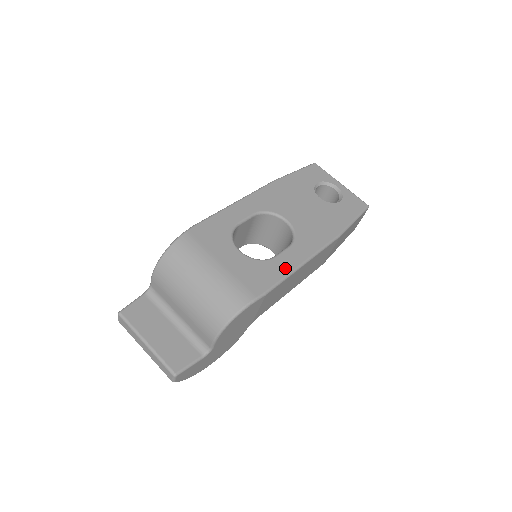
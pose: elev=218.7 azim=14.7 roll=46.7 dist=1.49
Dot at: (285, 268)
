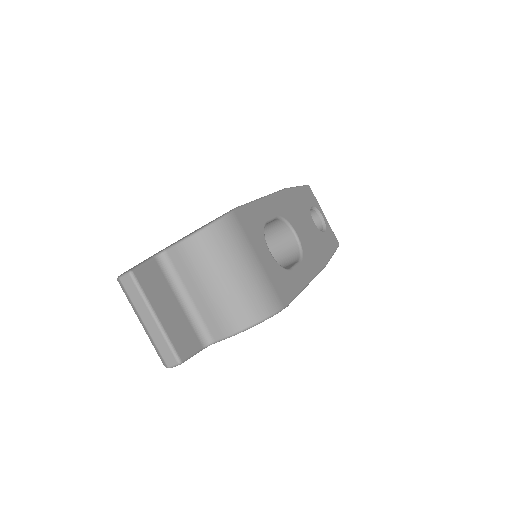
Dot at: (299, 283)
